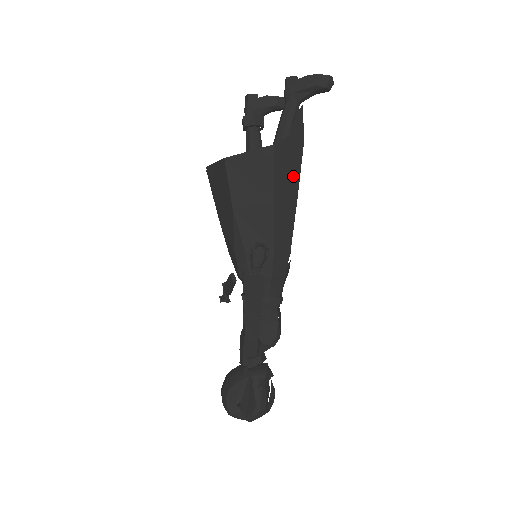
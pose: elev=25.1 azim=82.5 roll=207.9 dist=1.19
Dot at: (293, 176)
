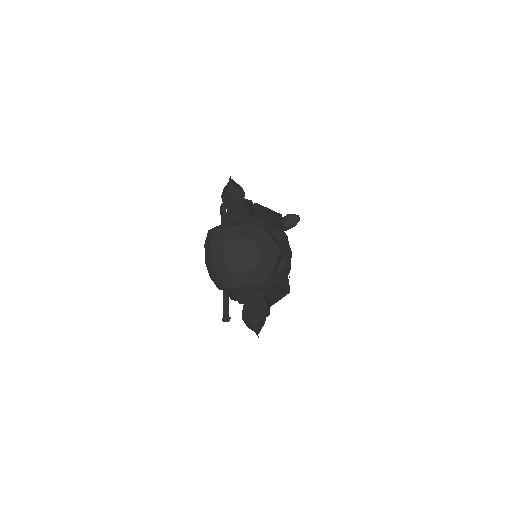
Dot at: (276, 214)
